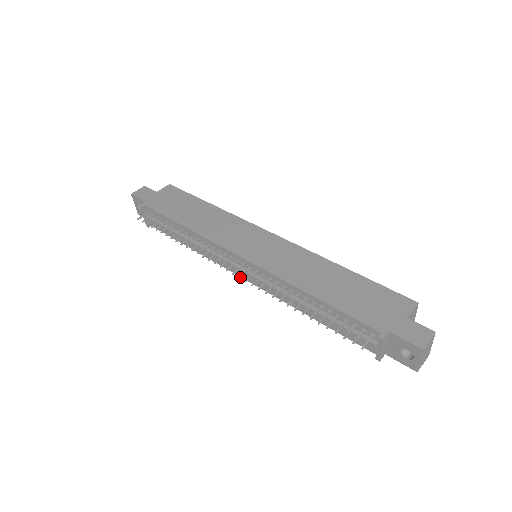
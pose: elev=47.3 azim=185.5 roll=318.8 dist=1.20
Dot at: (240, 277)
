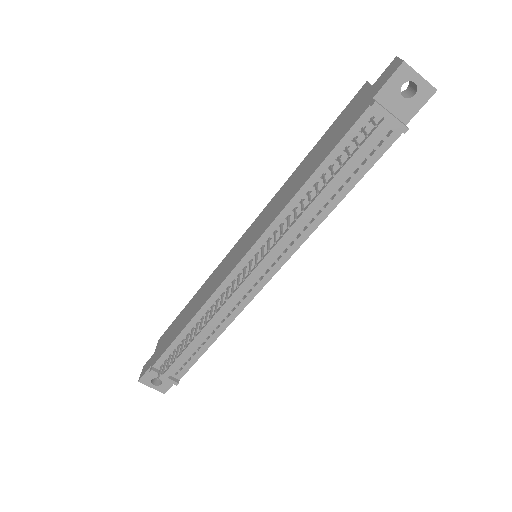
Dot at: (256, 265)
